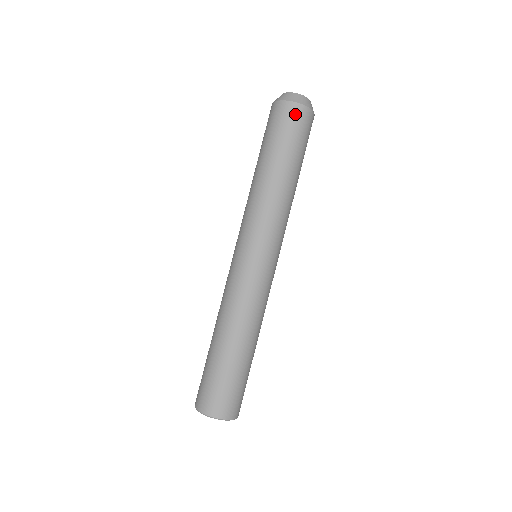
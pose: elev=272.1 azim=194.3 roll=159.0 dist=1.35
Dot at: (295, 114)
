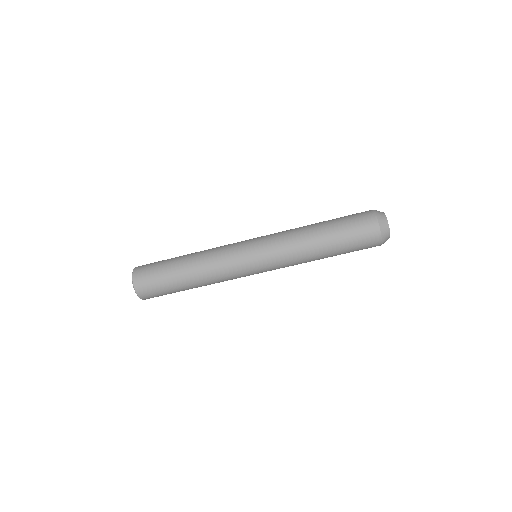
Dot at: (373, 245)
